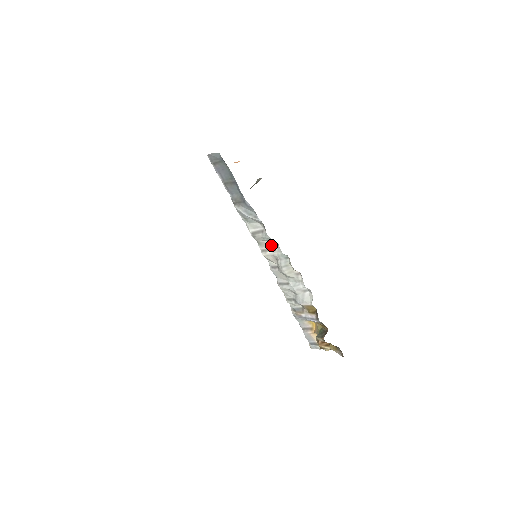
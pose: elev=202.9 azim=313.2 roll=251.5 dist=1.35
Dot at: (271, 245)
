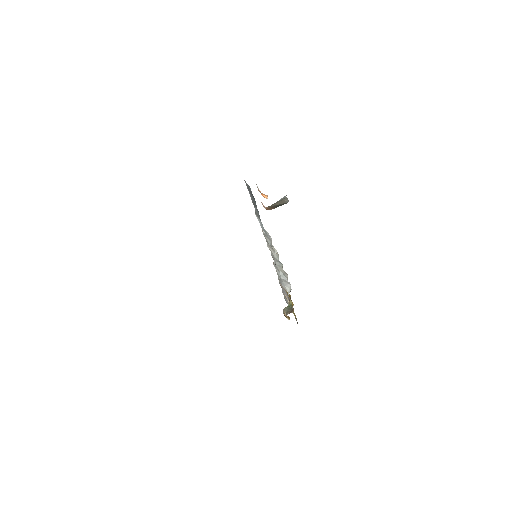
Dot at: (274, 248)
